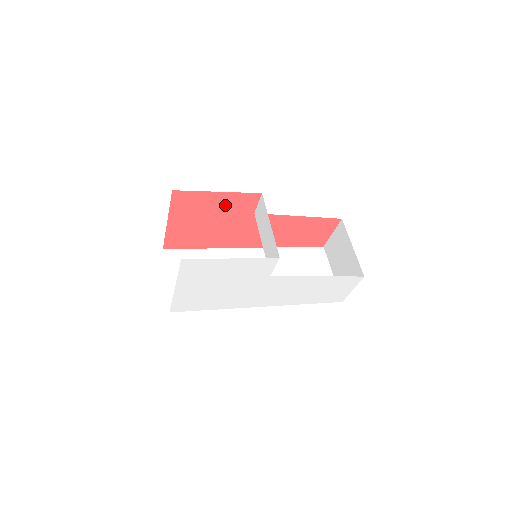
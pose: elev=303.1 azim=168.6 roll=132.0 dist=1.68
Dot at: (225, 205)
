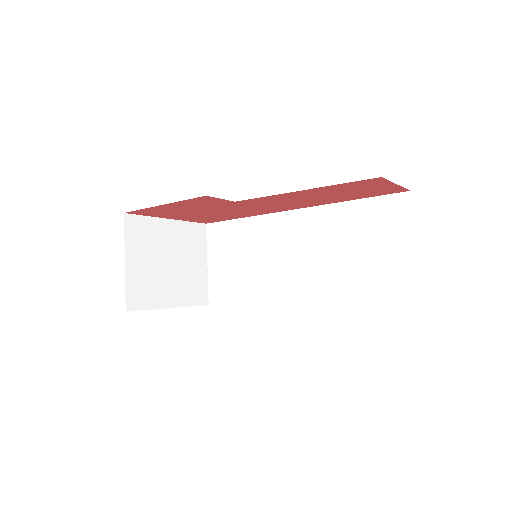
Dot at: (191, 206)
